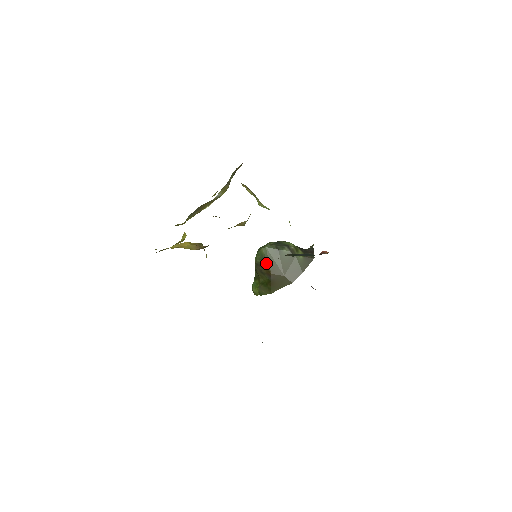
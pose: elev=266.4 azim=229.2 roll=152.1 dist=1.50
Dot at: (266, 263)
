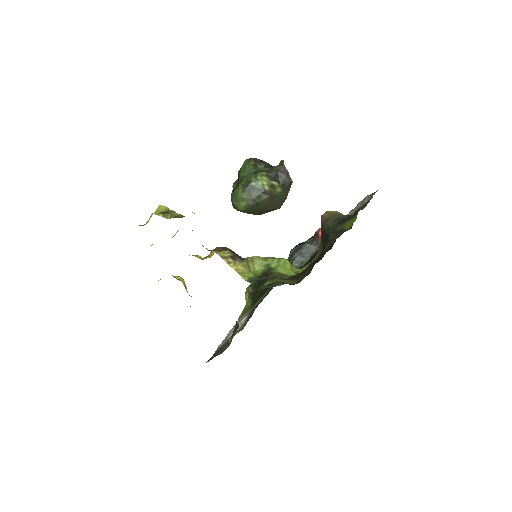
Dot at: (249, 213)
